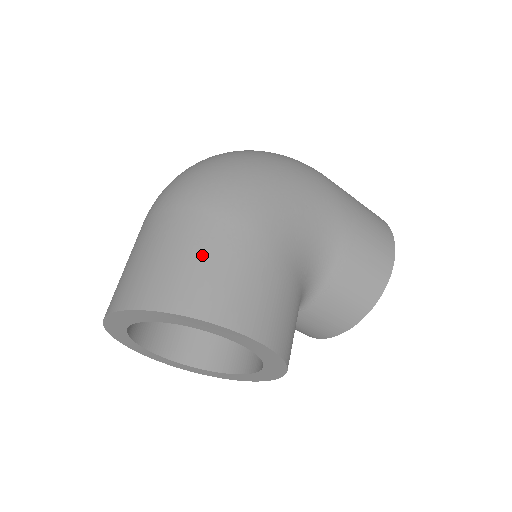
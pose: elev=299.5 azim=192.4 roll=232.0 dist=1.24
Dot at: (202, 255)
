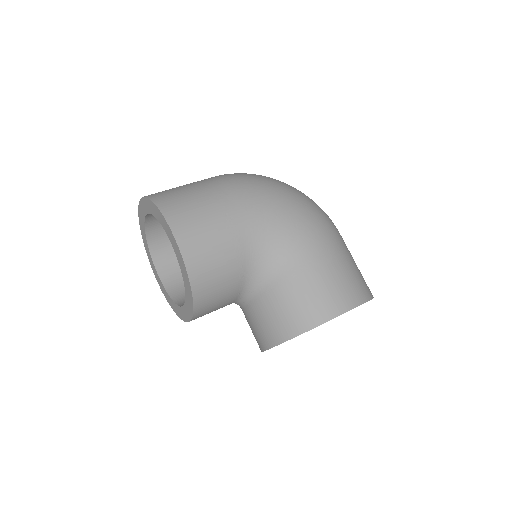
Dot at: (195, 191)
